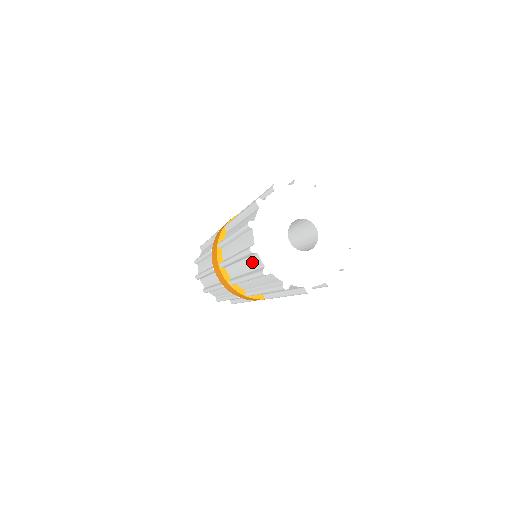
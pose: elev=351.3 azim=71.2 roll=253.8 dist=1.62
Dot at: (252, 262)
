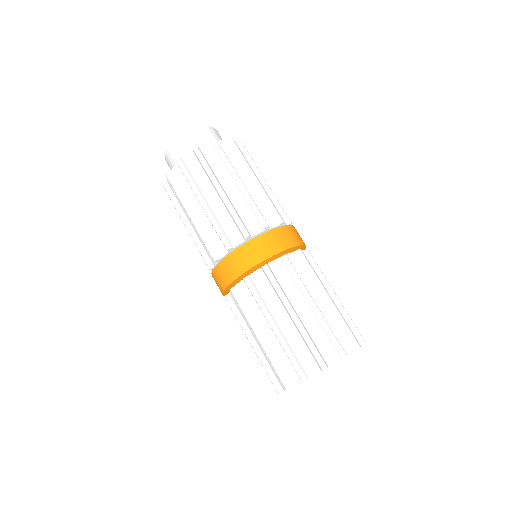
Dot at: occluded
